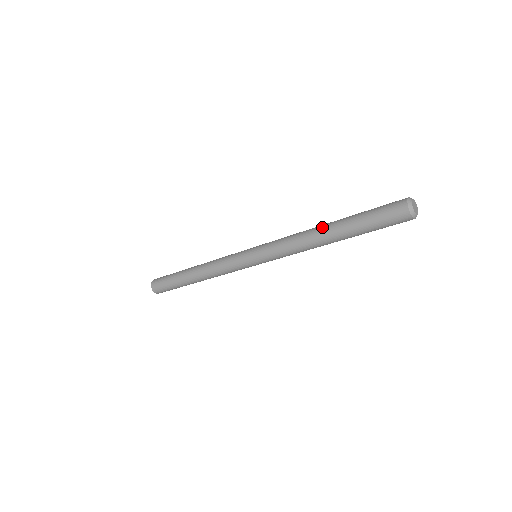
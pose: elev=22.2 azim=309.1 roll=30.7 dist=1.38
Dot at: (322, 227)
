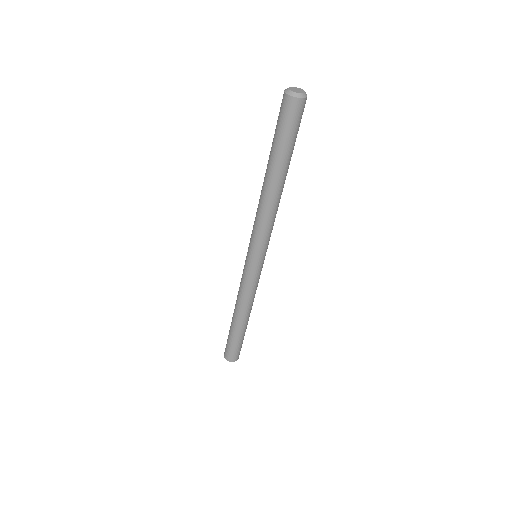
Dot at: occluded
